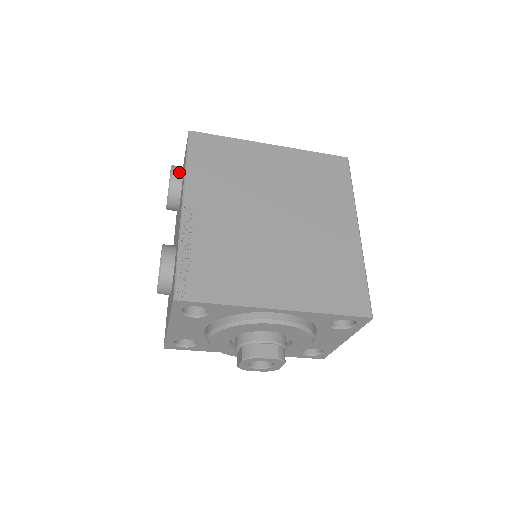
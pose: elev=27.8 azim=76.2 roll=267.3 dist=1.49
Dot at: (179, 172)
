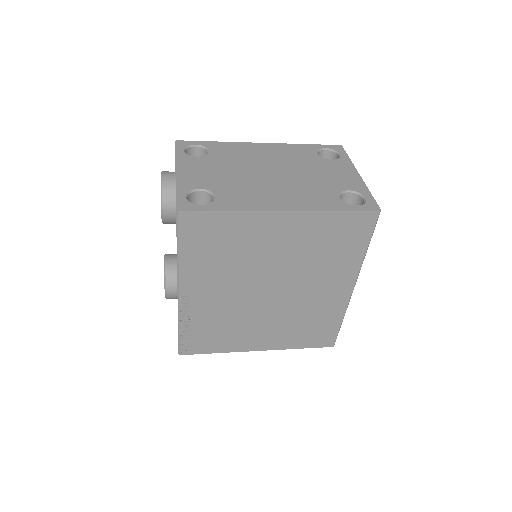
Dot at: (171, 210)
